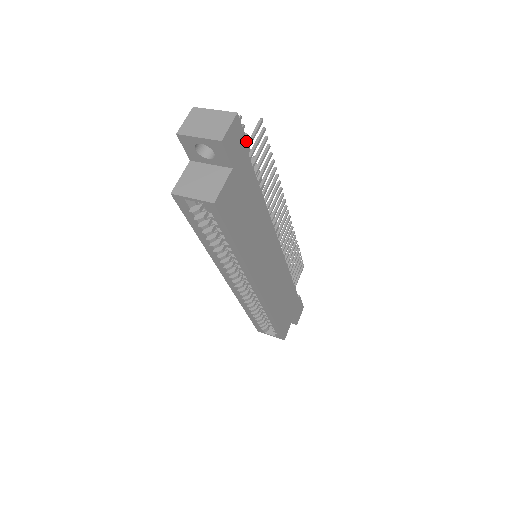
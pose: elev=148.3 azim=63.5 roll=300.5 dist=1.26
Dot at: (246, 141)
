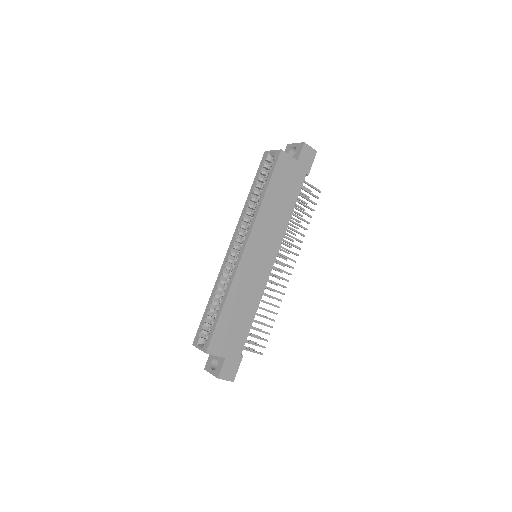
Dot at: (310, 168)
